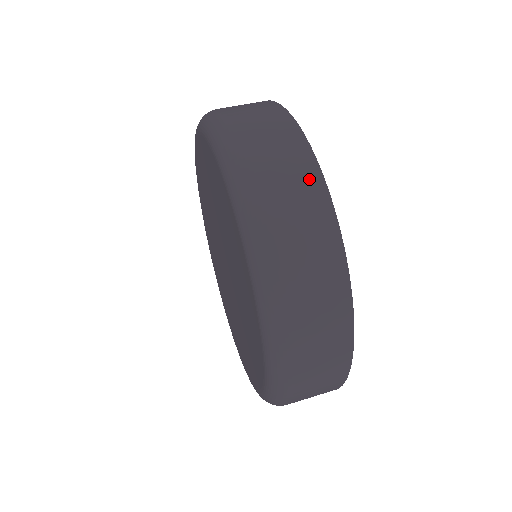
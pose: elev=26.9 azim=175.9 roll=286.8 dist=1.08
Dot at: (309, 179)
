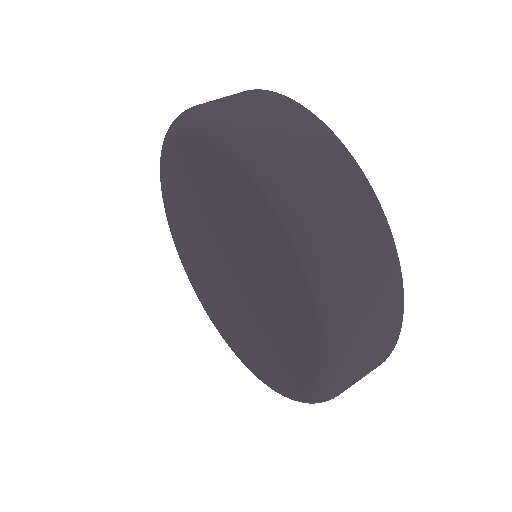
Dot at: (379, 235)
